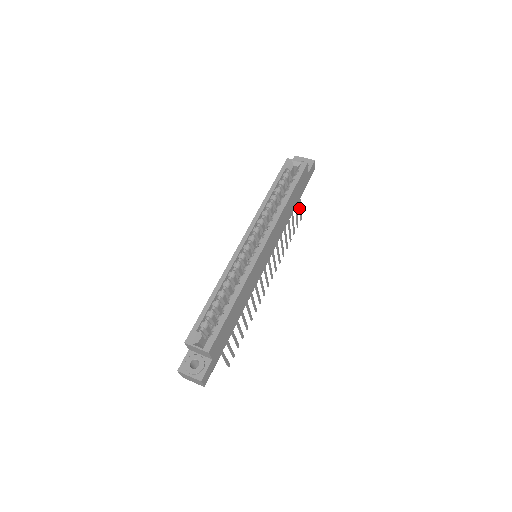
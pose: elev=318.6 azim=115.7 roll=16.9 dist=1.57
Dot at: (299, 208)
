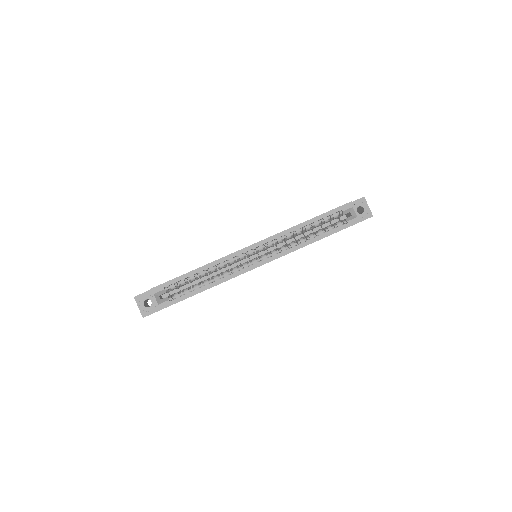
Dot at: occluded
